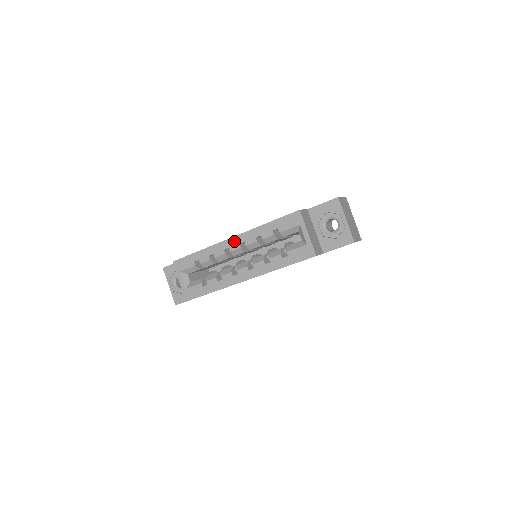
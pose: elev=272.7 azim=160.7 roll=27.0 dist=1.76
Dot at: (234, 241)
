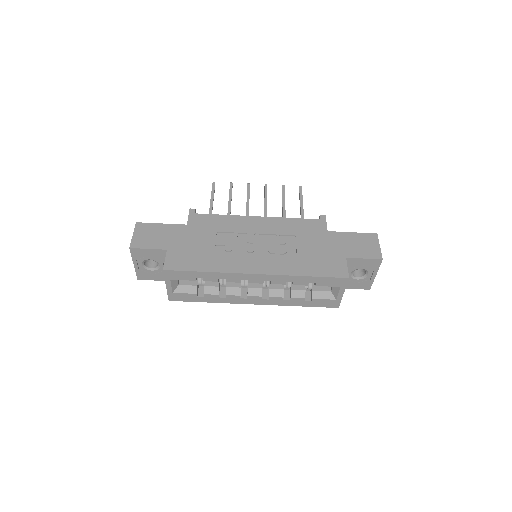
Dot at: (259, 277)
